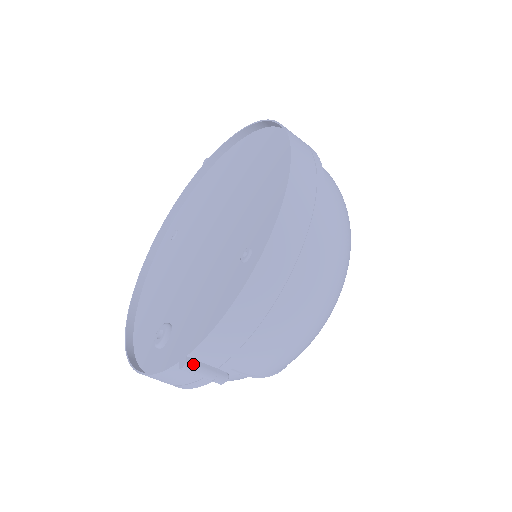
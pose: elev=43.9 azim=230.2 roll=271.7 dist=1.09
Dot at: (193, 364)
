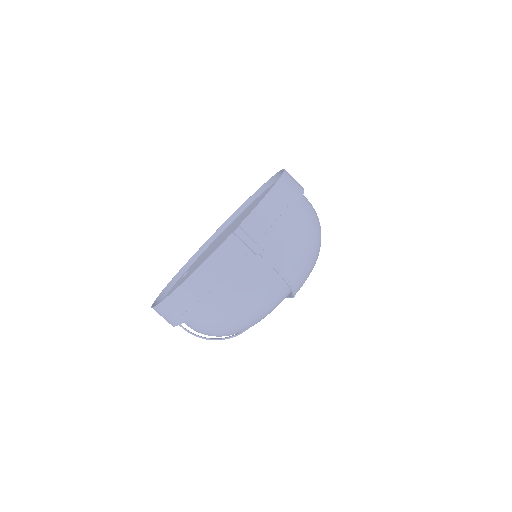
Dot at: (243, 230)
